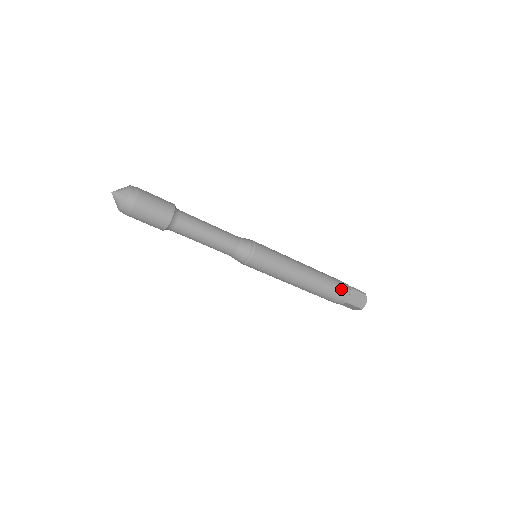
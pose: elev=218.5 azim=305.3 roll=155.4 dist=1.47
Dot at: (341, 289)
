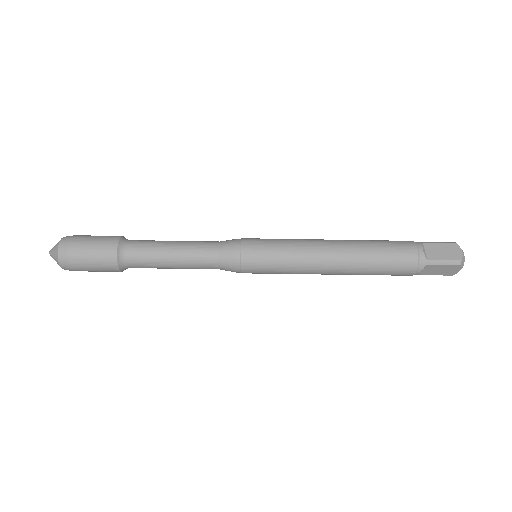
Dot at: (404, 249)
